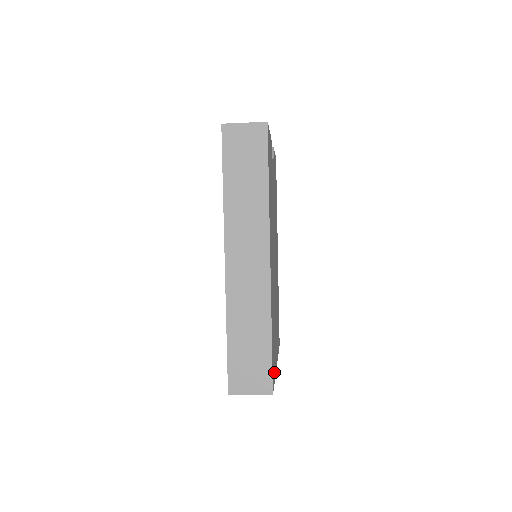
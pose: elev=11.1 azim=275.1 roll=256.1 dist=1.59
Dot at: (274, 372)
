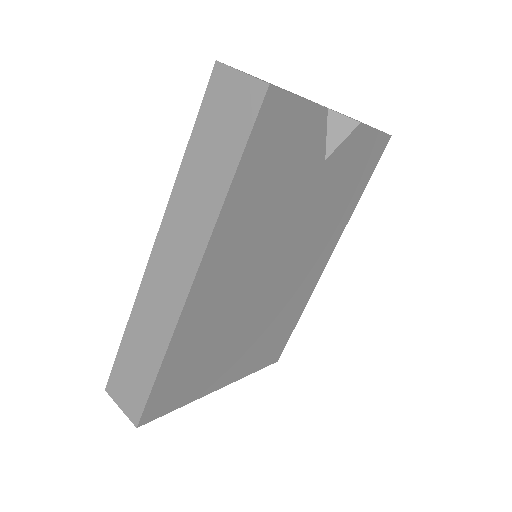
Dot at: (177, 401)
